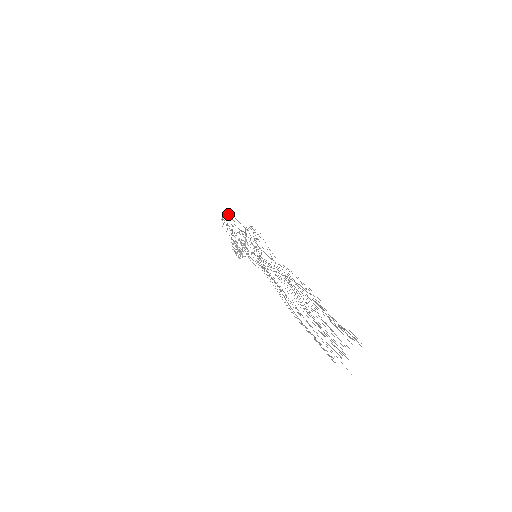
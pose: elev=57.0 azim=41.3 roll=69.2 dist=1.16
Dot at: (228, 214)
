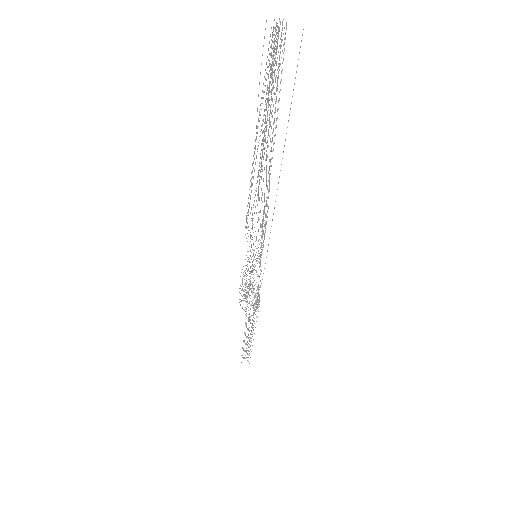
Dot at: occluded
